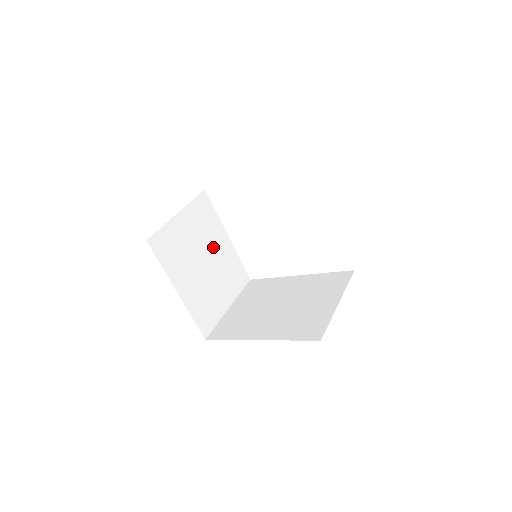
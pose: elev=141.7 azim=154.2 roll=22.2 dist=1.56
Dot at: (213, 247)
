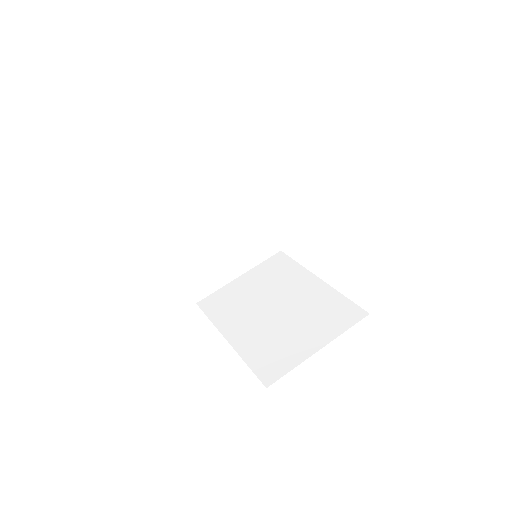
Dot at: (238, 212)
